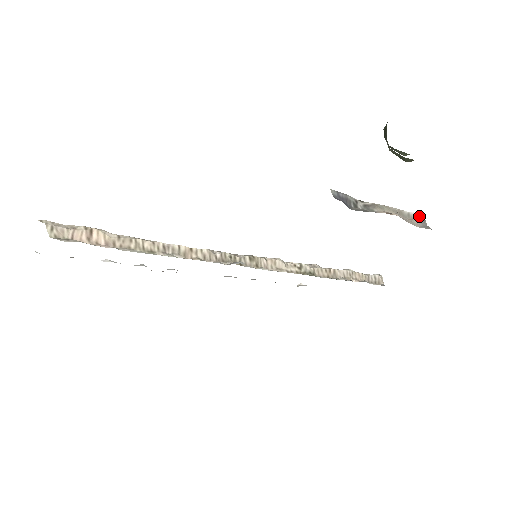
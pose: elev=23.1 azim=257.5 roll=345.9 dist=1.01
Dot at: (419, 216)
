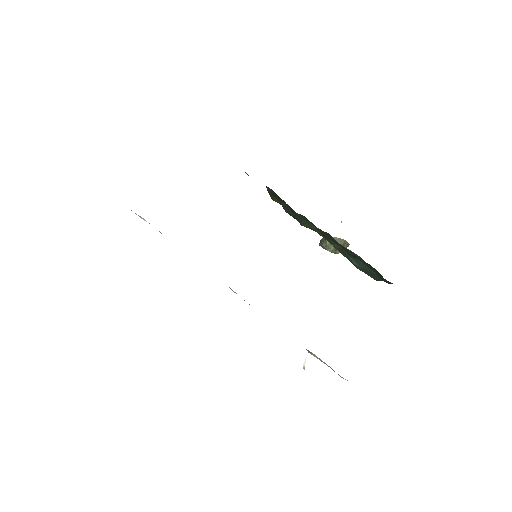
Dot at: occluded
